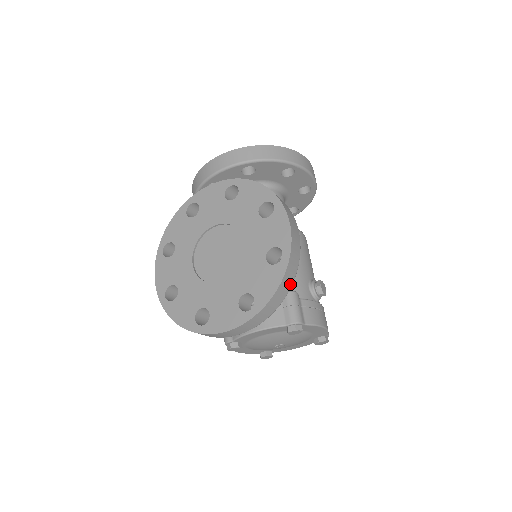
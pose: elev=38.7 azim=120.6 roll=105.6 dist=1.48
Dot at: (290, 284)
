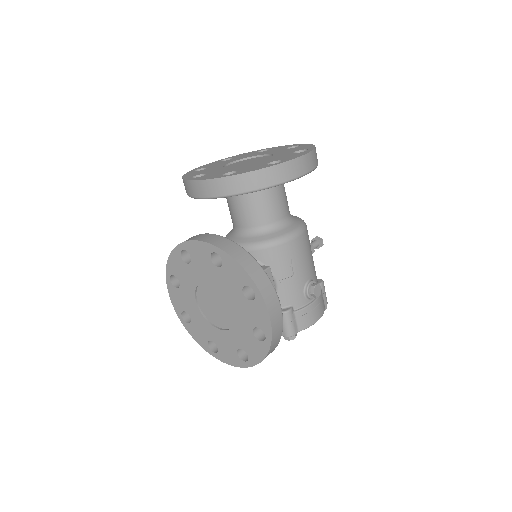
Dot at: (276, 346)
